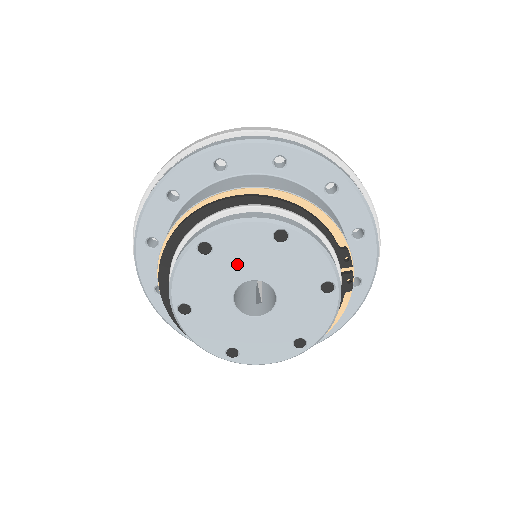
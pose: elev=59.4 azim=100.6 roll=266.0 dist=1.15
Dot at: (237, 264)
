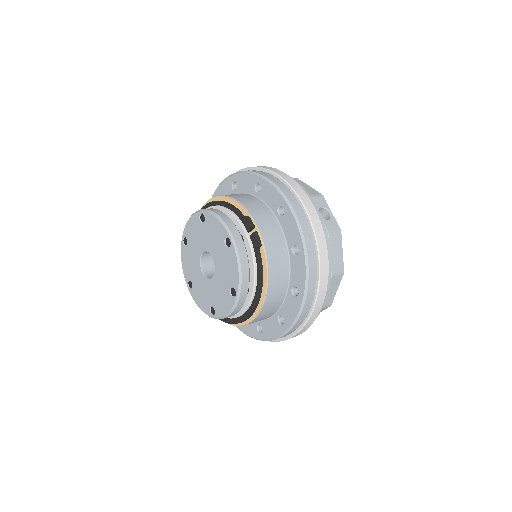
Dot at: (196, 245)
